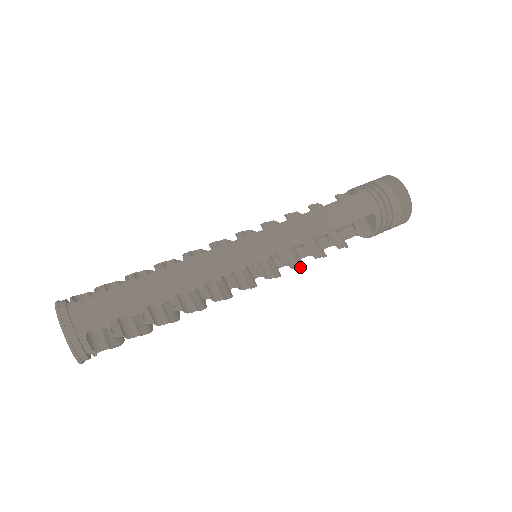
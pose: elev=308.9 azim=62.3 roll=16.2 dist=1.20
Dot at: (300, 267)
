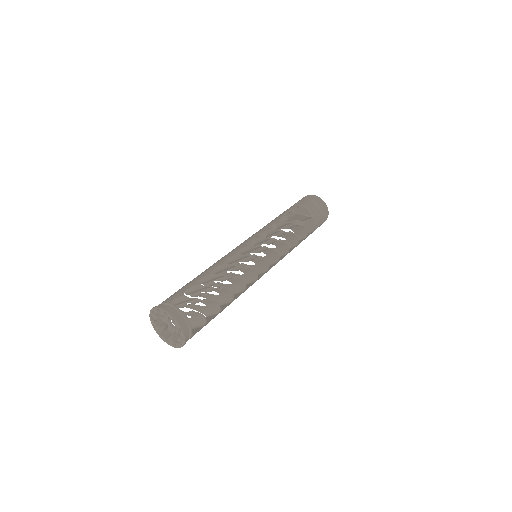
Dot at: (283, 242)
